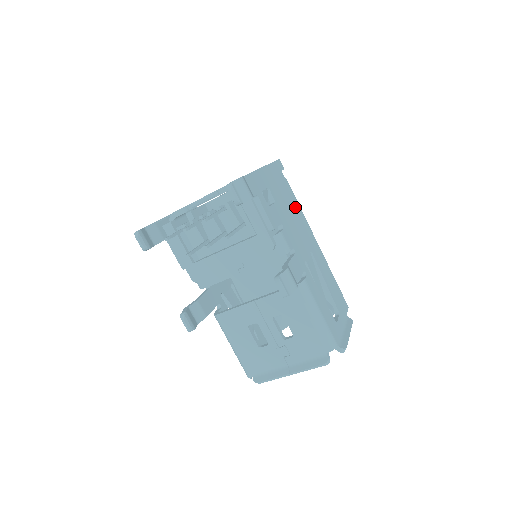
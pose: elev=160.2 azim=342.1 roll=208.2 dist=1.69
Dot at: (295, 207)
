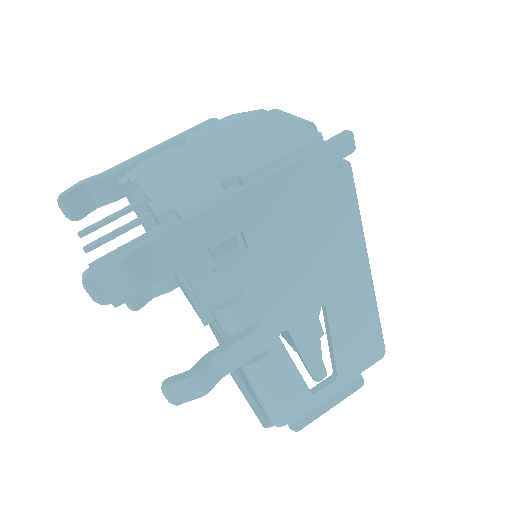
Dot at: (332, 233)
